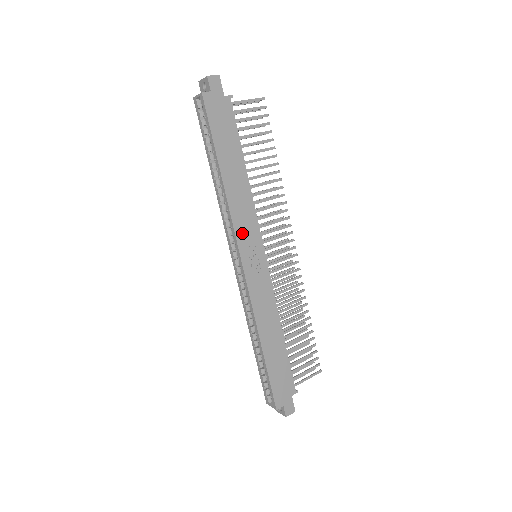
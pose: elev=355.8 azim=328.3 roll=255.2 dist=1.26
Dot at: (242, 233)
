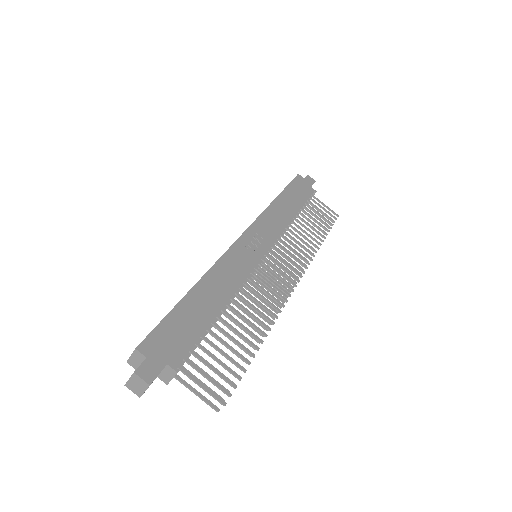
Dot at: (260, 226)
